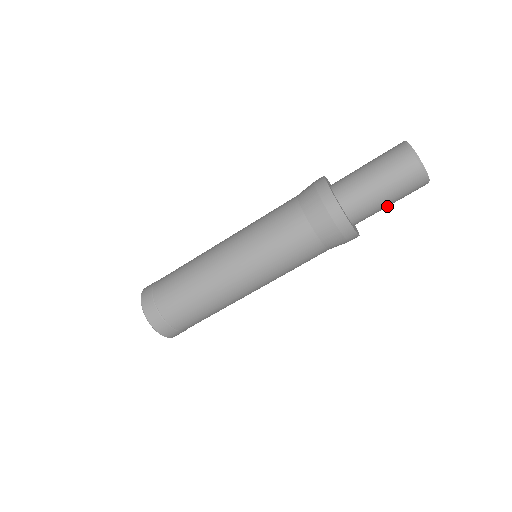
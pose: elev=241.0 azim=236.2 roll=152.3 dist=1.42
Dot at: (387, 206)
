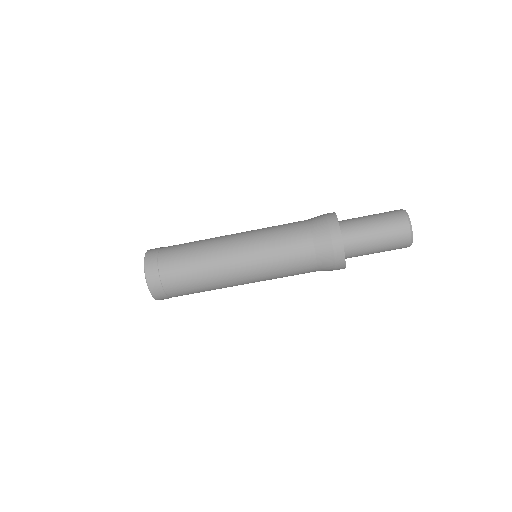
Dot at: (375, 247)
